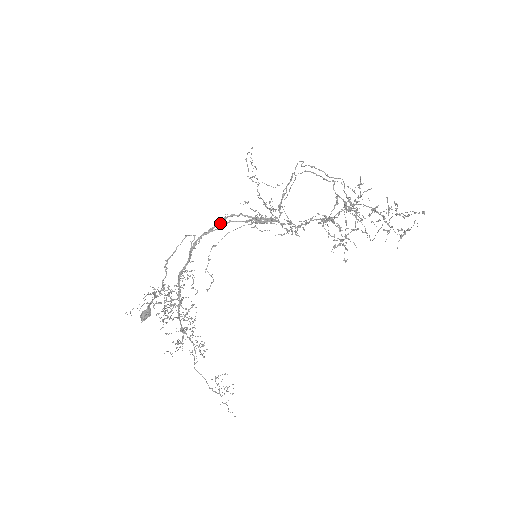
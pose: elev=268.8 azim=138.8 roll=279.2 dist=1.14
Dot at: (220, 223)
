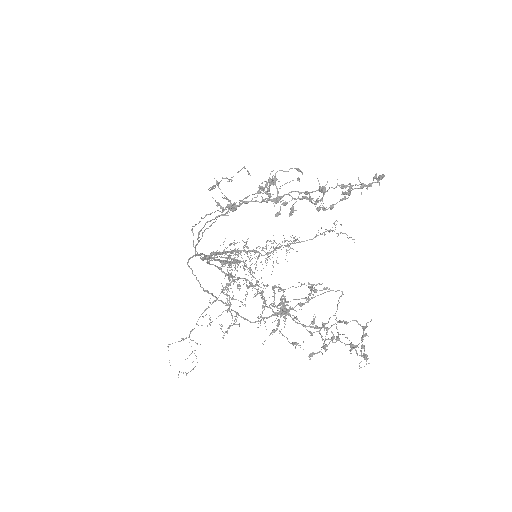
Dot at: occluded
